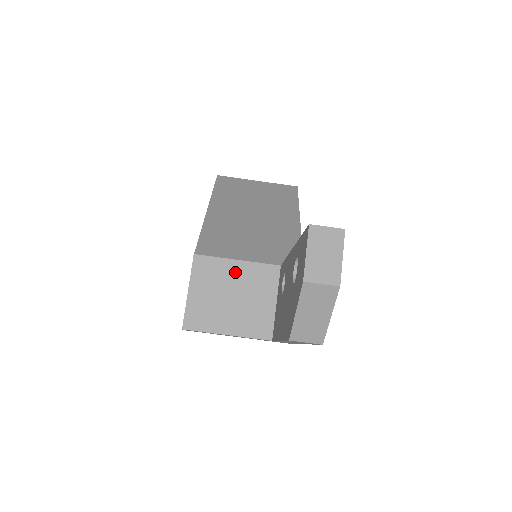
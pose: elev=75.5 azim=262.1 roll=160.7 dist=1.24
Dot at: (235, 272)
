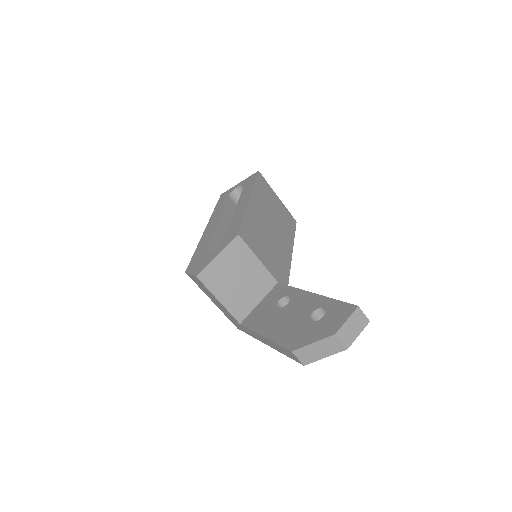
Dot at: (252, 265)
